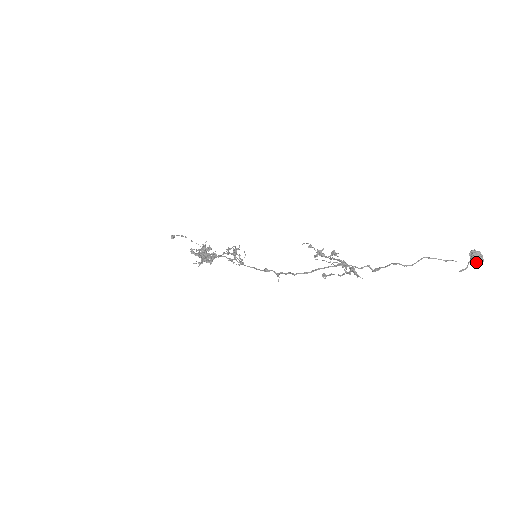
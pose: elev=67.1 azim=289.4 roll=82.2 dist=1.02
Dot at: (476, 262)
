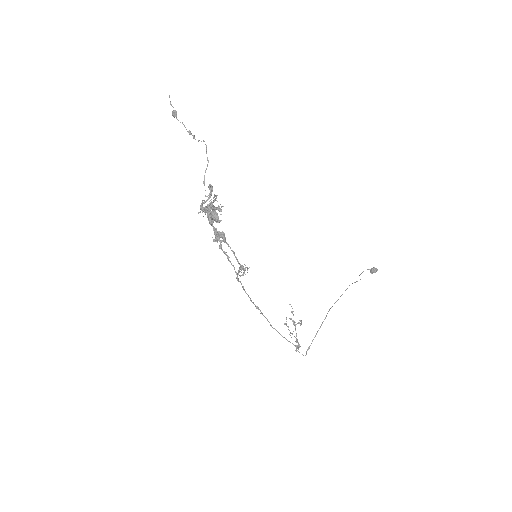
Dot at: (370, 272)
